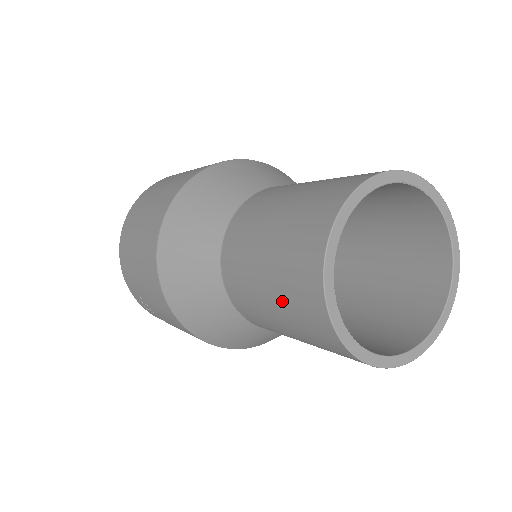
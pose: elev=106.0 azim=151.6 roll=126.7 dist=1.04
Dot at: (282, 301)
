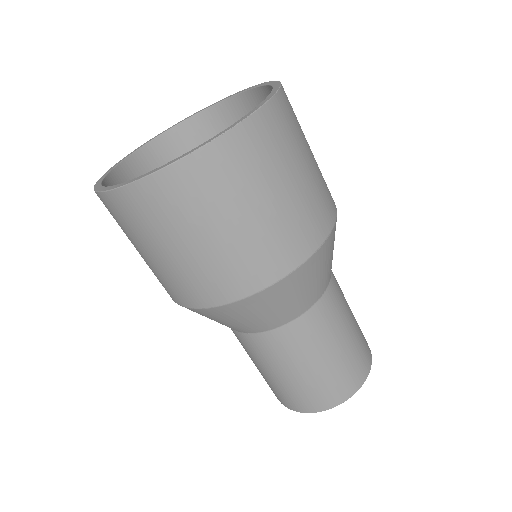
Dot at: (264, 378)
